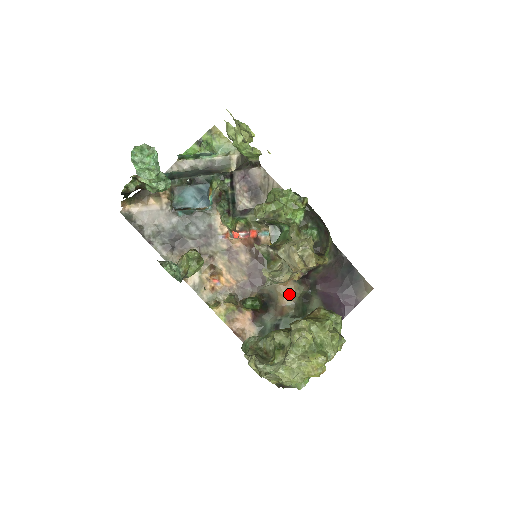
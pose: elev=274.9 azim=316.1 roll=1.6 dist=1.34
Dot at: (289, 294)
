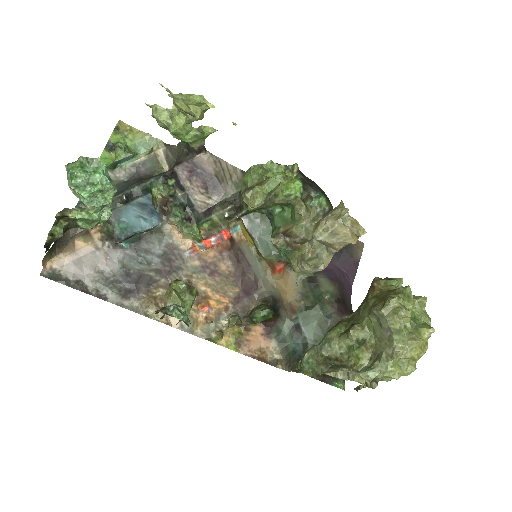
Dot at: (290, 286)
